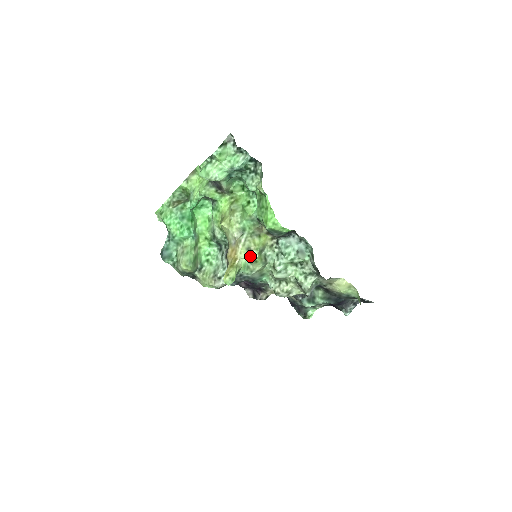
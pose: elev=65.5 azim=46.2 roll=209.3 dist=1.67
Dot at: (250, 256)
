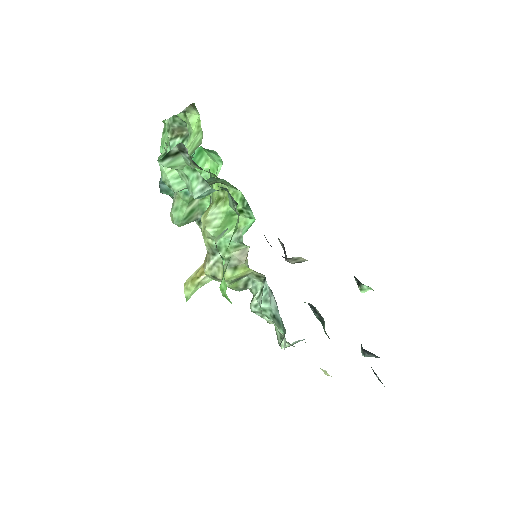
Dot at: (218, 281)
